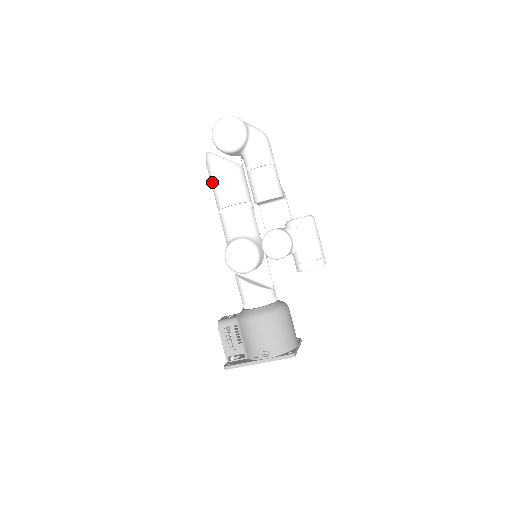
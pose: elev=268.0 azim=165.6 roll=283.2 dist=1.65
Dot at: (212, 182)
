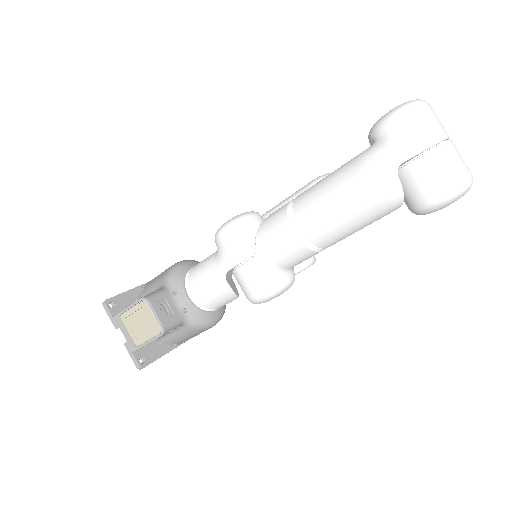
Dot at: (353, 221)
